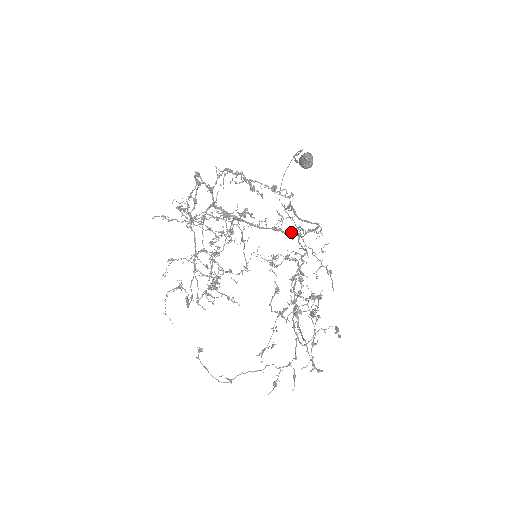
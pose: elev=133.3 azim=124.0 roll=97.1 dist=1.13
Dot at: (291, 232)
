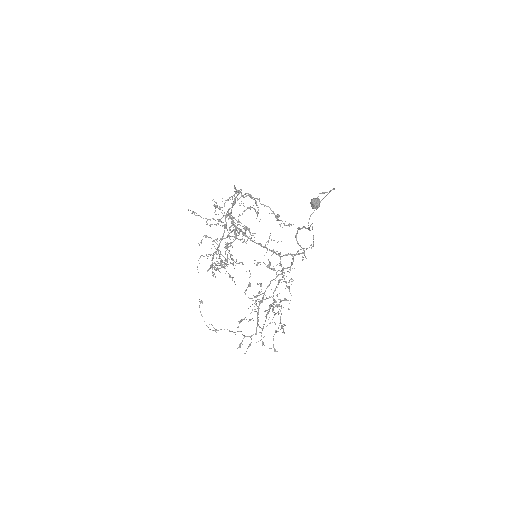
Dot at: (273, 251)
